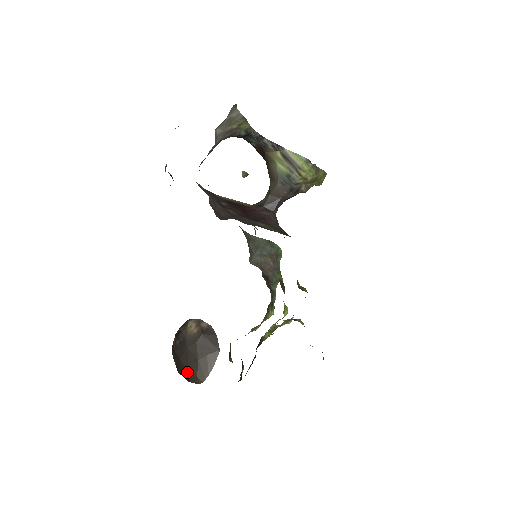
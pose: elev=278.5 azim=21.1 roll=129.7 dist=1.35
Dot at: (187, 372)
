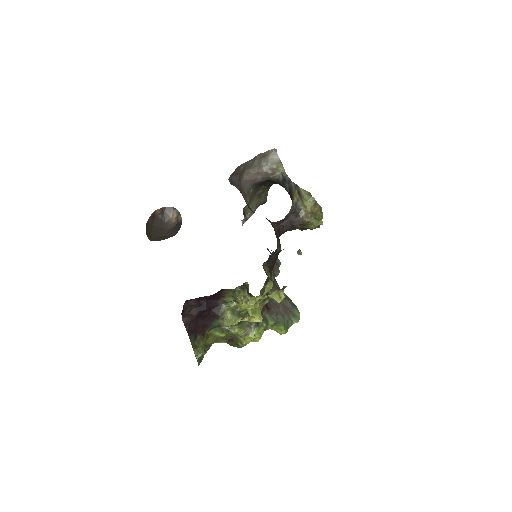
Dot at: (151, 233)
